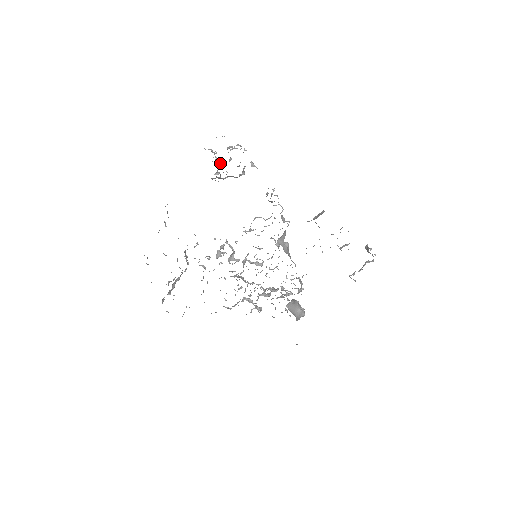
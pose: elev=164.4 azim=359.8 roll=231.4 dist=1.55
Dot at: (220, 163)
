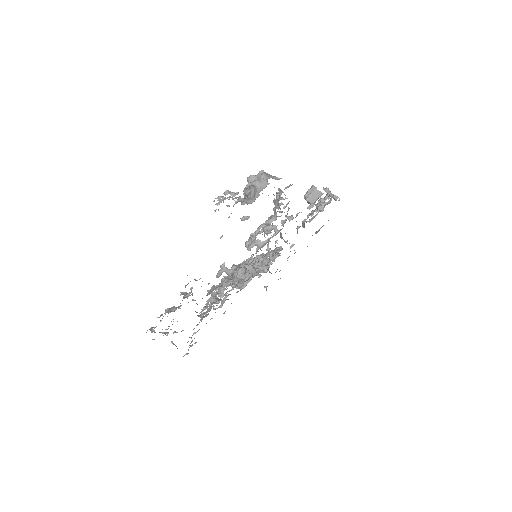
Dot at: (242, 202)
